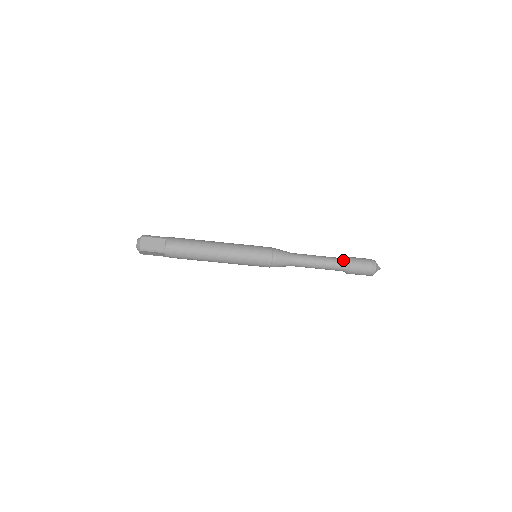
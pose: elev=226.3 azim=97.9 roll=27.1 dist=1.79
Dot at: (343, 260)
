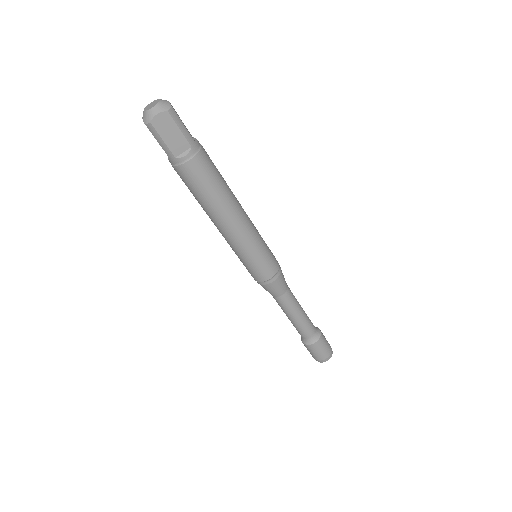
Dot at: occluded
